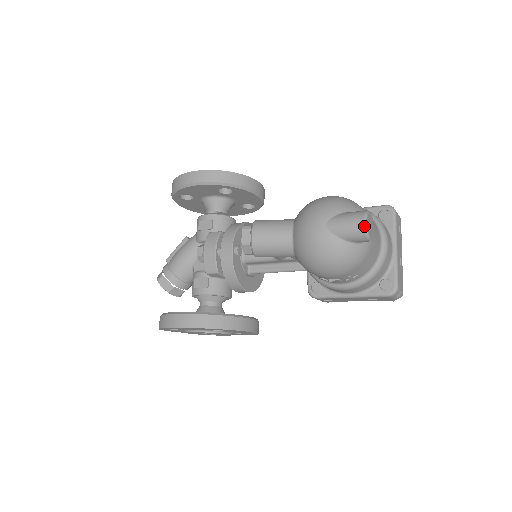
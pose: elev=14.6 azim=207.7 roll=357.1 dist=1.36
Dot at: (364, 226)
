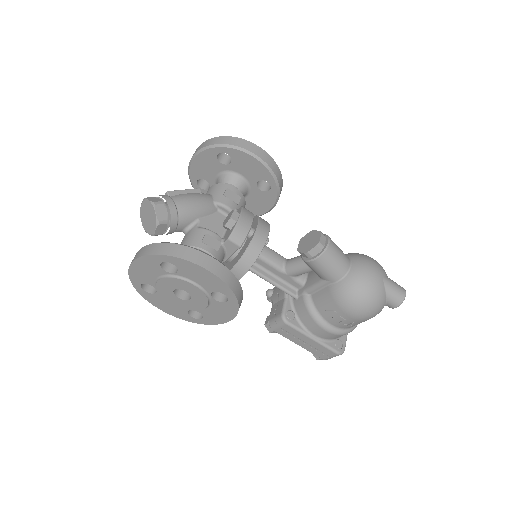
Dot at: occluded
